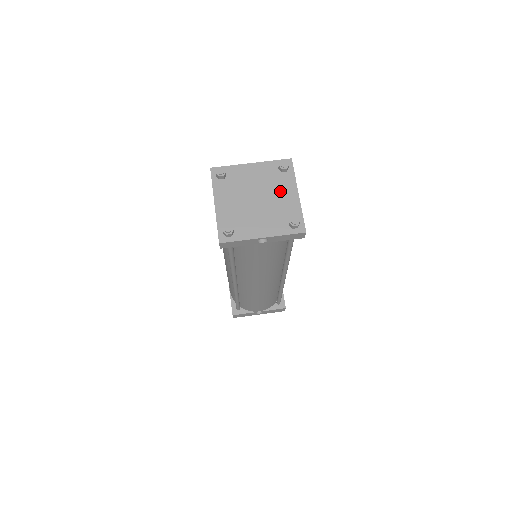
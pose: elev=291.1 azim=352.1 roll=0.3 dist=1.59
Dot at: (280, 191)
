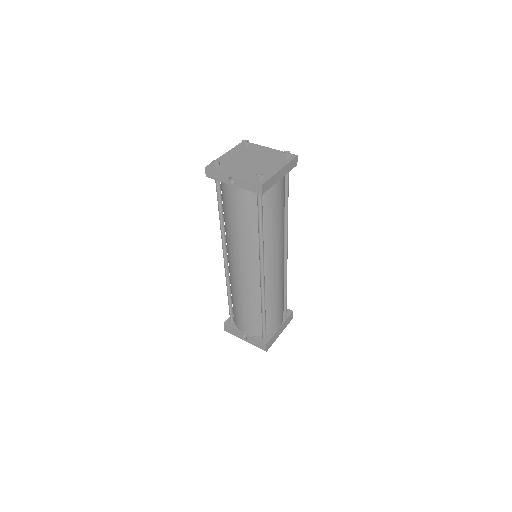
Dot at: (271, 164)
